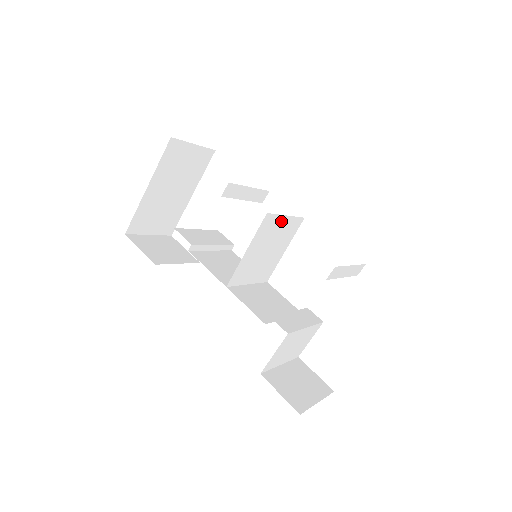
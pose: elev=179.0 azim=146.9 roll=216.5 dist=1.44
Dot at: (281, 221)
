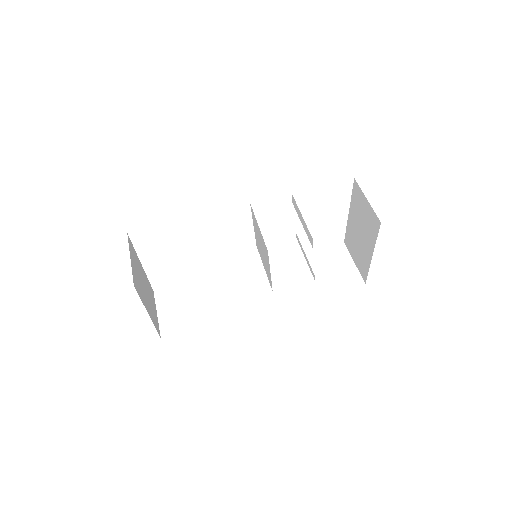
Dot at: (260, 233)
